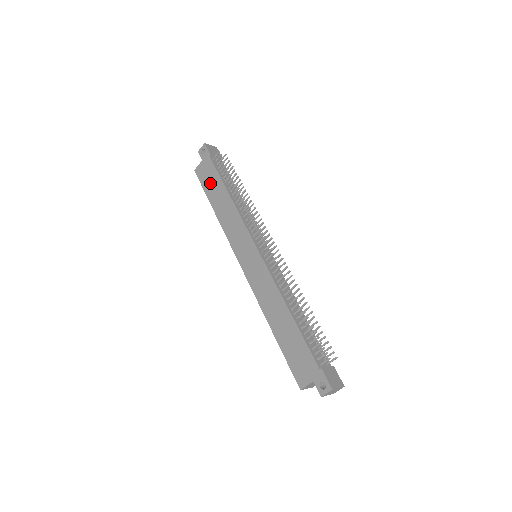
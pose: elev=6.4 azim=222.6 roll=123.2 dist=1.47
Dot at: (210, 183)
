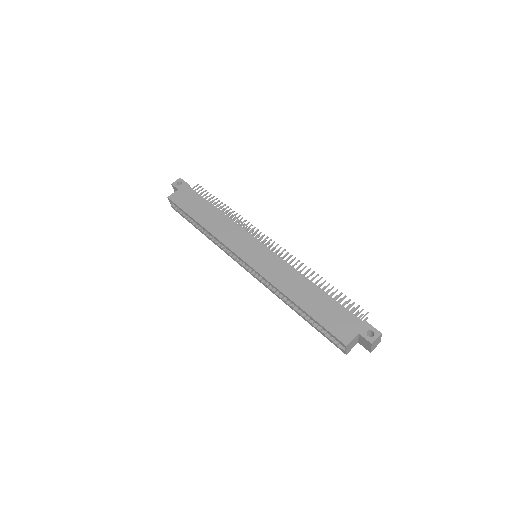
Dot at: (192, 204)
